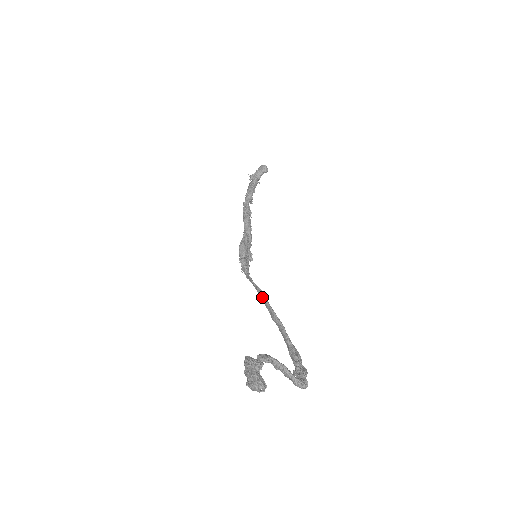
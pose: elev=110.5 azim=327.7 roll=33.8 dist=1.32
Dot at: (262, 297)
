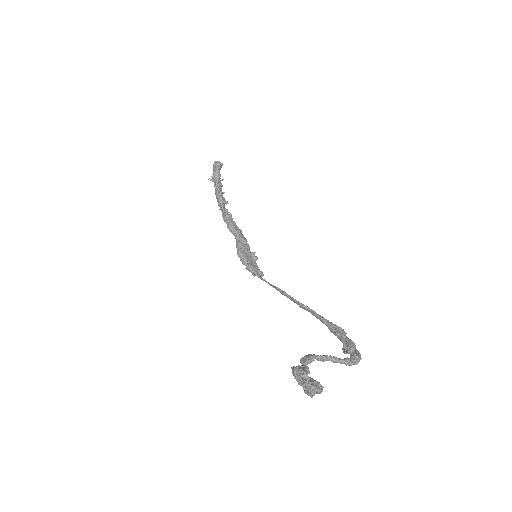
Dot at: (281, 293)
